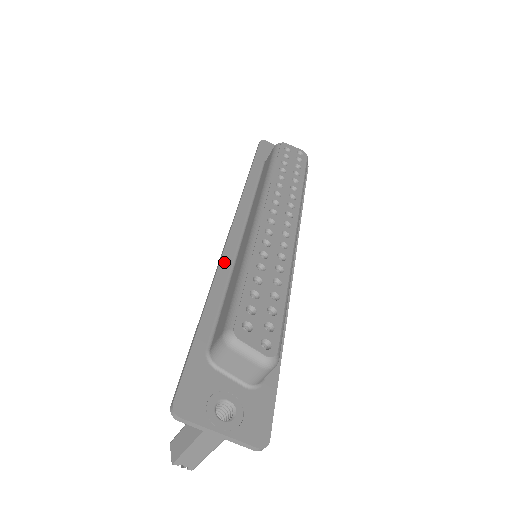
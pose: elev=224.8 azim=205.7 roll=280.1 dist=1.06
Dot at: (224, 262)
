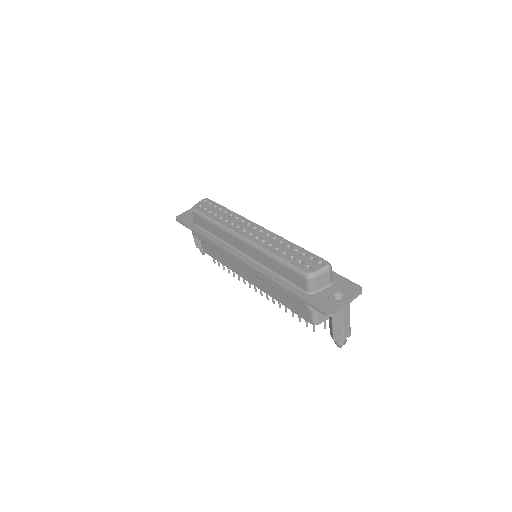
Dot at: (258, 269)
